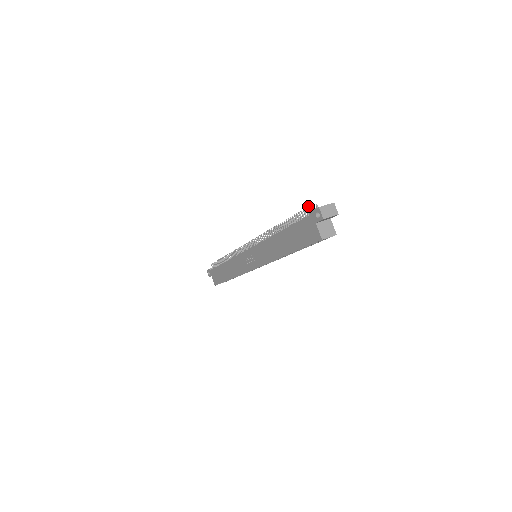
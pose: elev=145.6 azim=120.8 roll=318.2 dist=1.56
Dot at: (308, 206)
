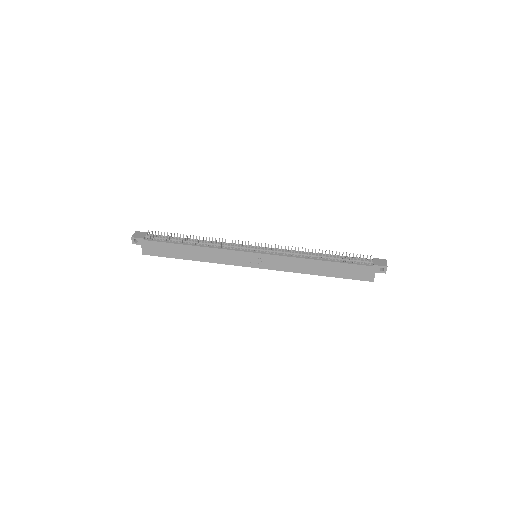
Dot at: occluded
